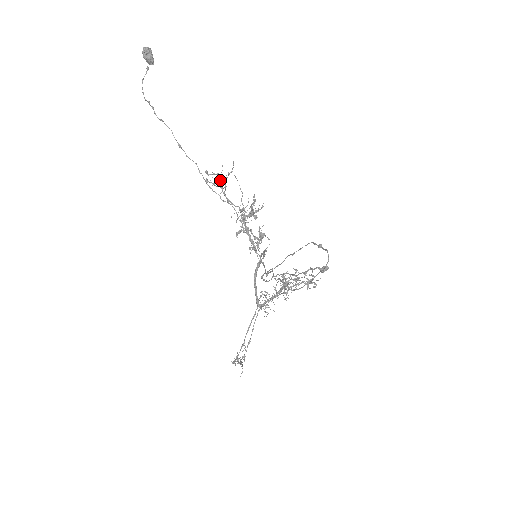
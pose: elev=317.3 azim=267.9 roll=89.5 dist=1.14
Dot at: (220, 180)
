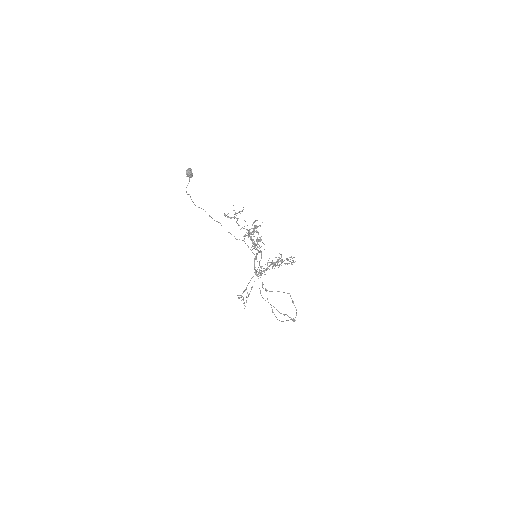
Dot at: (233, 210)
